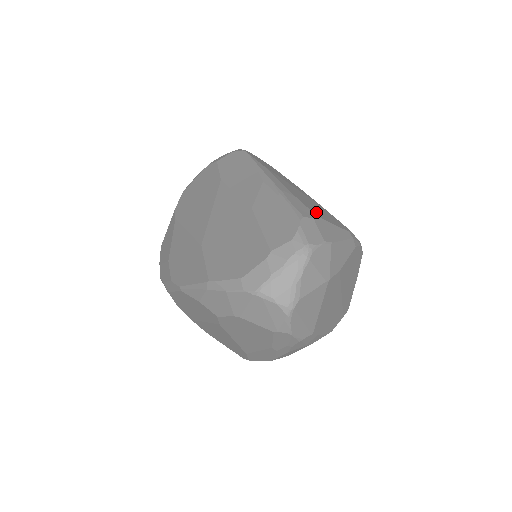
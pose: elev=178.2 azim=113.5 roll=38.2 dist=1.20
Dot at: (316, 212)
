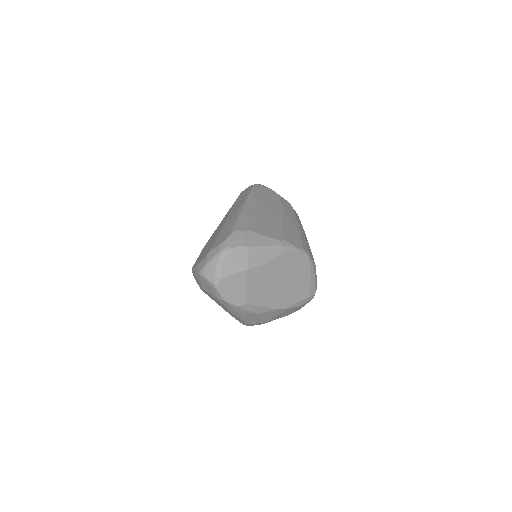
Dot at: (256, 228)
